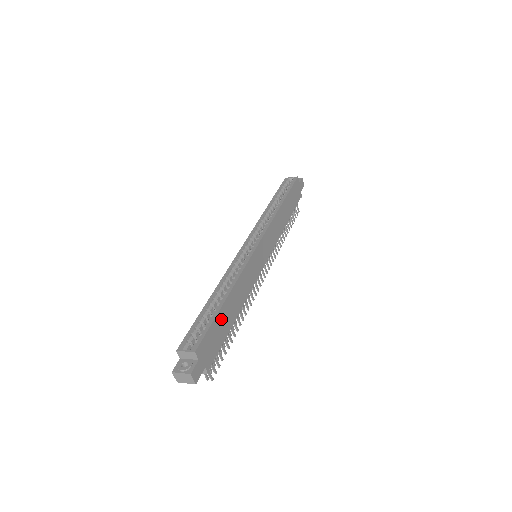
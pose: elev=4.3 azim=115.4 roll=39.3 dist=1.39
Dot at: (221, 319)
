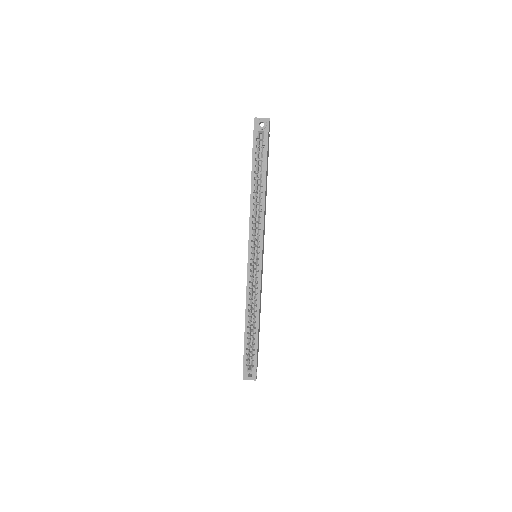
Dot at: (258, 338)
